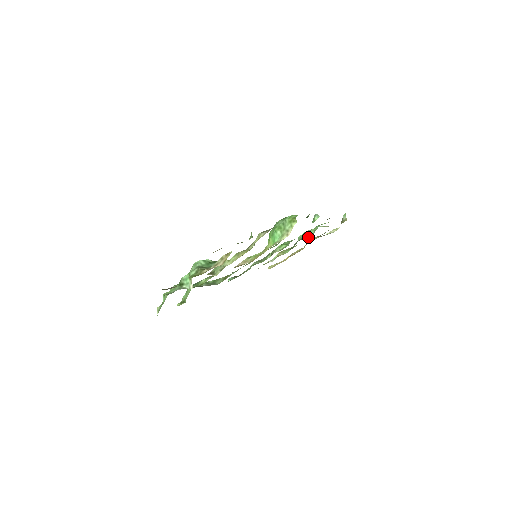
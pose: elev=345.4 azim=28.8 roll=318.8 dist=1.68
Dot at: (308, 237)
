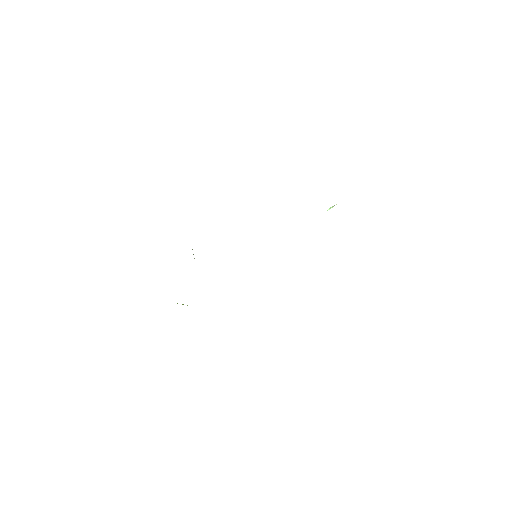
Dot at: occluded
